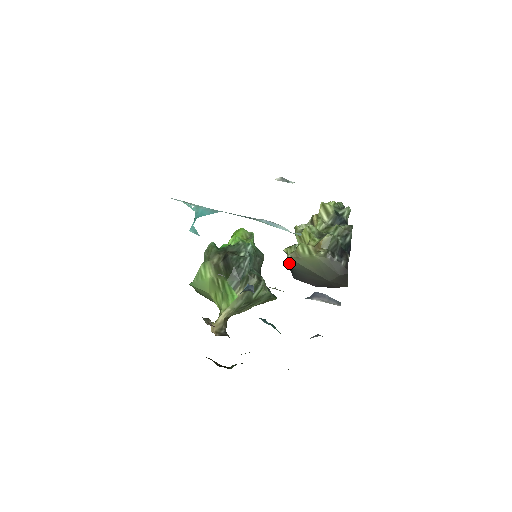
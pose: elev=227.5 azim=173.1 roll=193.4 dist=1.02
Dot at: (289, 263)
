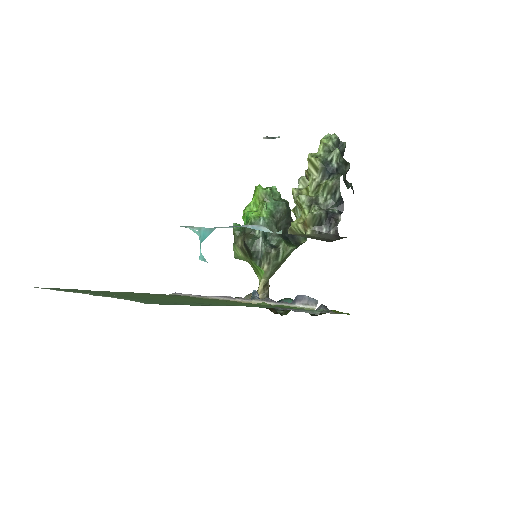
Dot at: occluded
